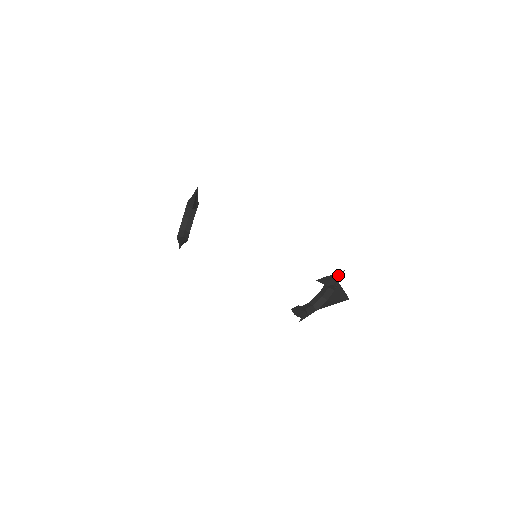
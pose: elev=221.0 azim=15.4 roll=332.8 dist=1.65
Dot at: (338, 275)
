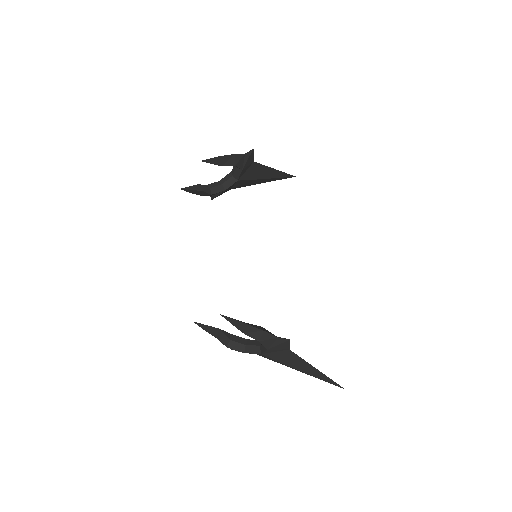
Dot at: (276, 337)
